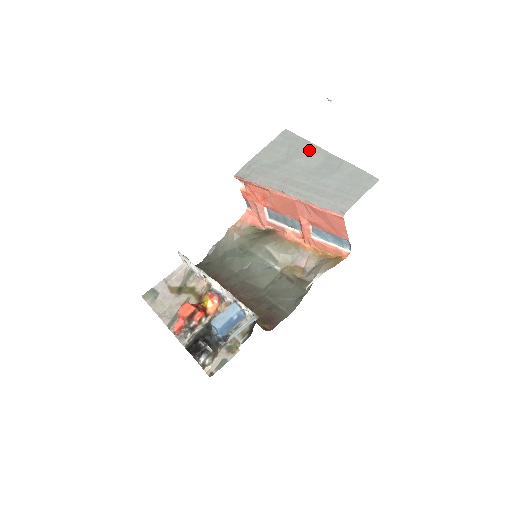
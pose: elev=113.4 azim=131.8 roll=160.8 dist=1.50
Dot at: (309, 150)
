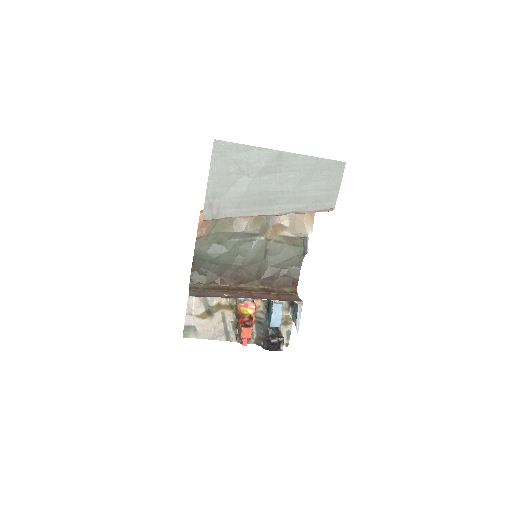
Dot at: (261, 158)
